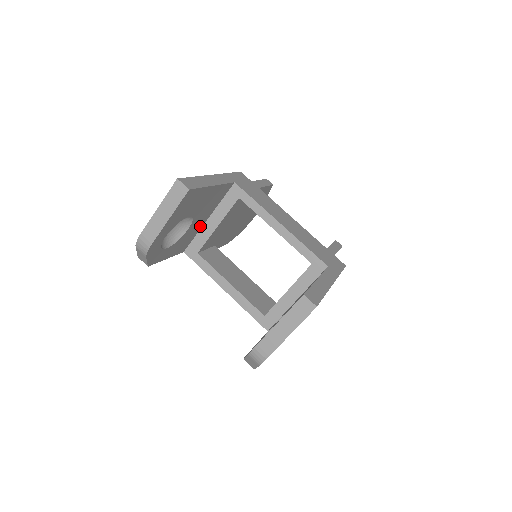
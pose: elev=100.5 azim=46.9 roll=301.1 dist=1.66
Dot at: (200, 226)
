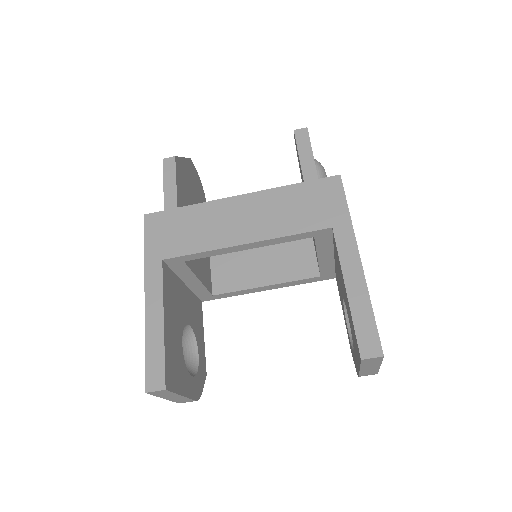
Dot at: (188, 294)
